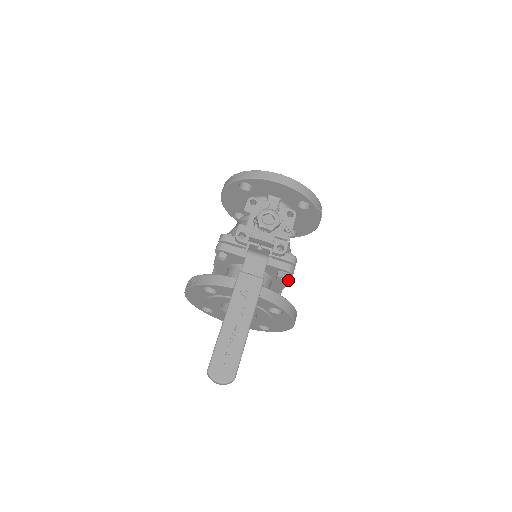
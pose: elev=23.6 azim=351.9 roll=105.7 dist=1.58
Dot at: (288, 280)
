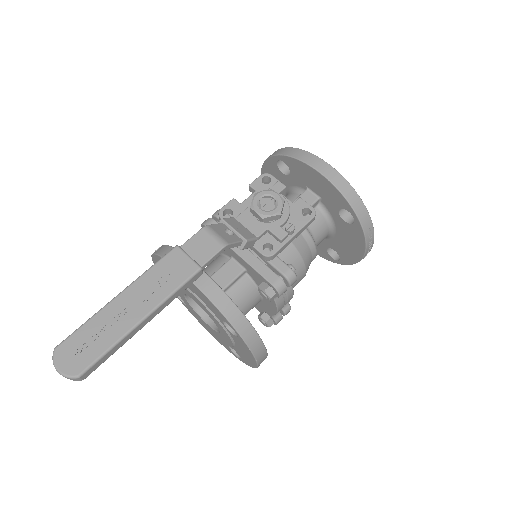
Dot at: (270, 299)
